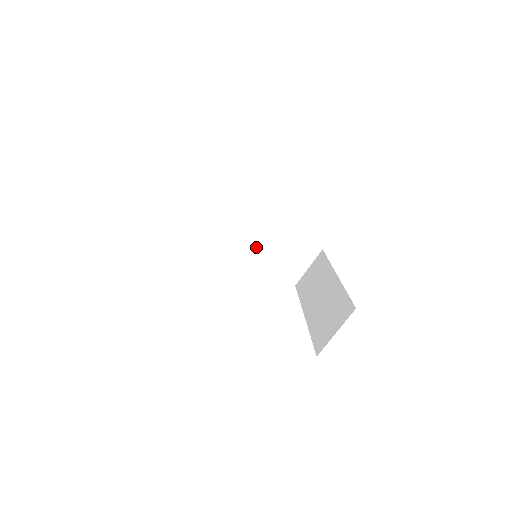
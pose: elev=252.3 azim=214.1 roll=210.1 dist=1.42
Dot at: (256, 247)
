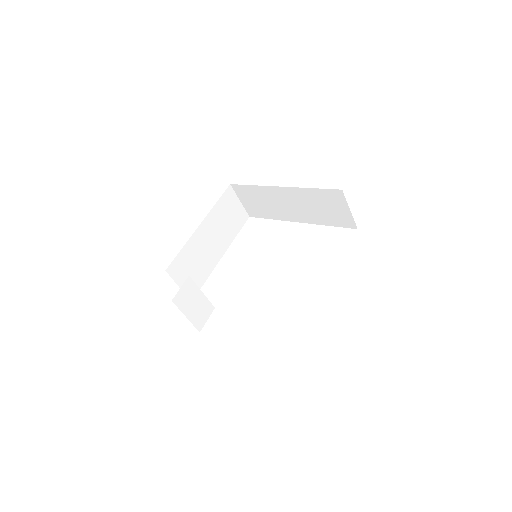
Dot at: (217, 247)
